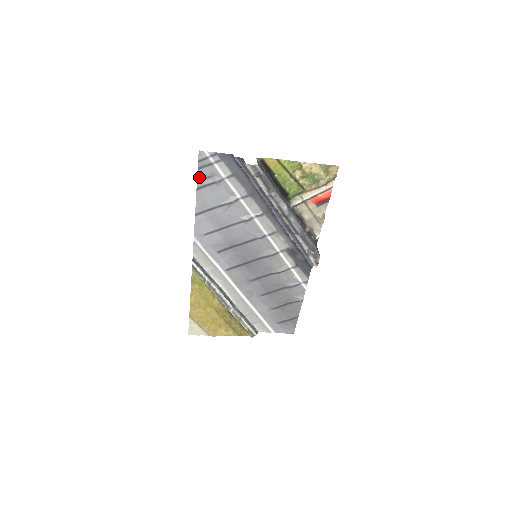
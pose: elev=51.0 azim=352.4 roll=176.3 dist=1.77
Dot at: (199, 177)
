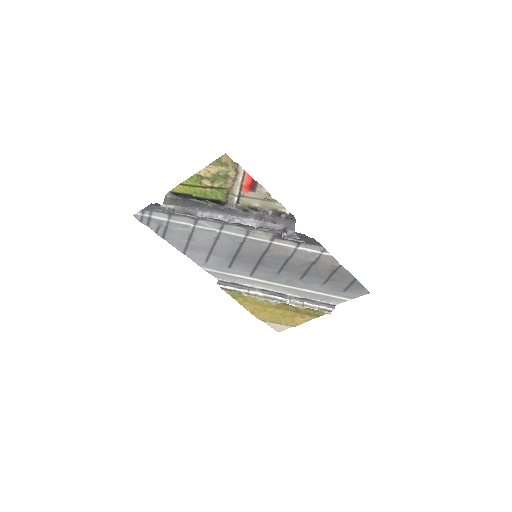
Dot at: (154, 230)
